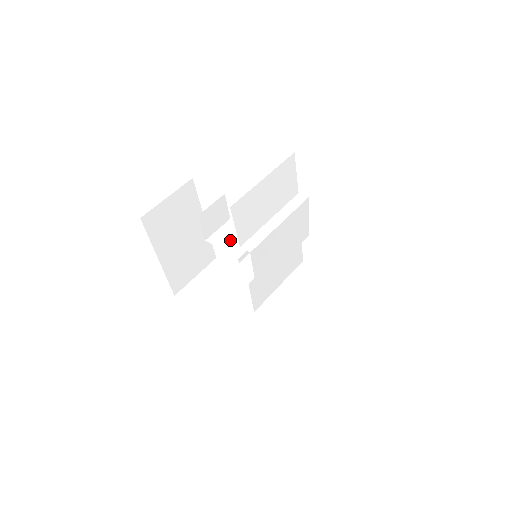
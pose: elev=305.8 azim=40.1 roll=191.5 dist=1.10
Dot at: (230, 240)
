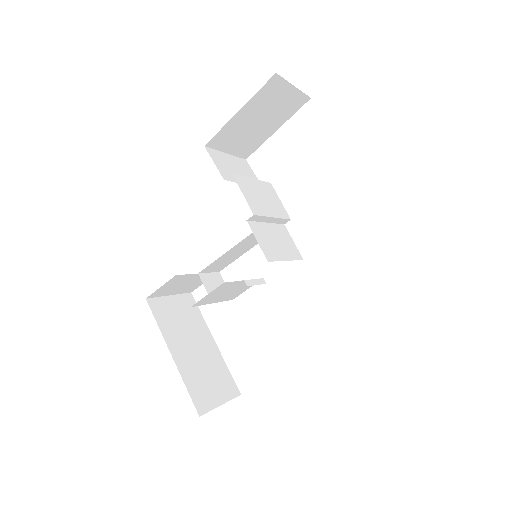
Dot at: (235, 291)
